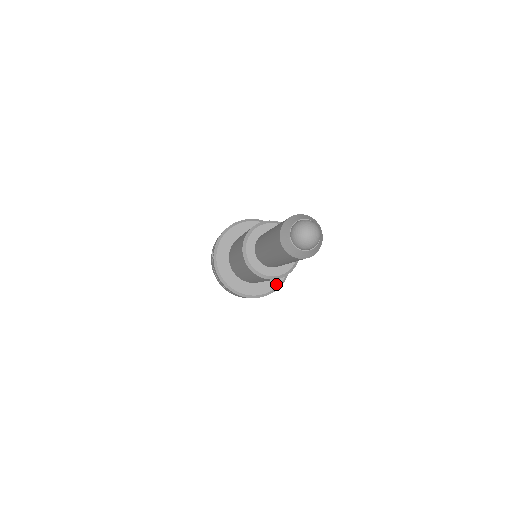
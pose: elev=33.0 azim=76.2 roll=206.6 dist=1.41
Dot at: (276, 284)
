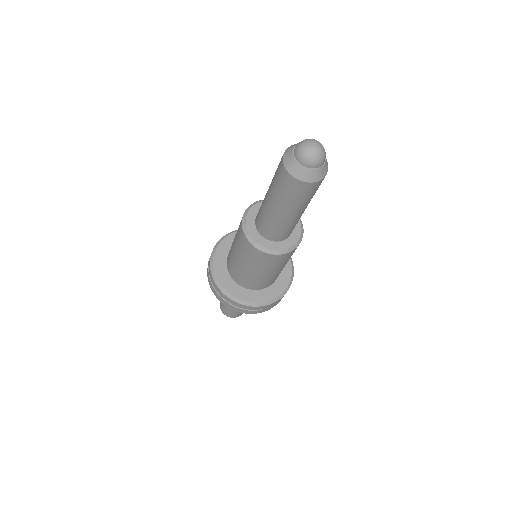
Dot at: (272, 297)
